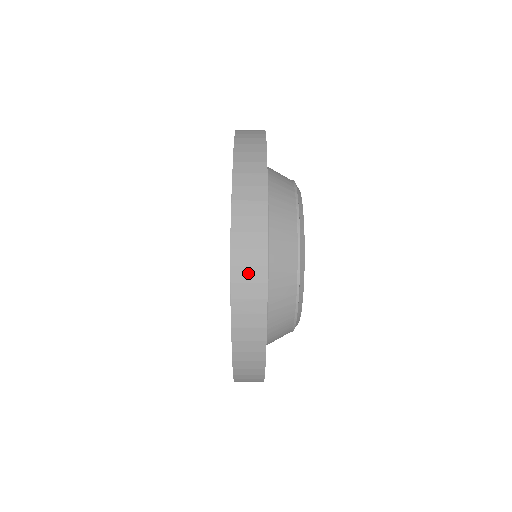
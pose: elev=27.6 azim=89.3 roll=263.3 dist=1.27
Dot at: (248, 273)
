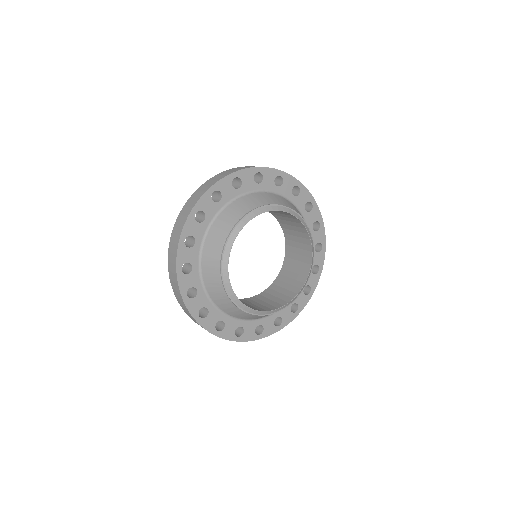
Dot at: occluded
